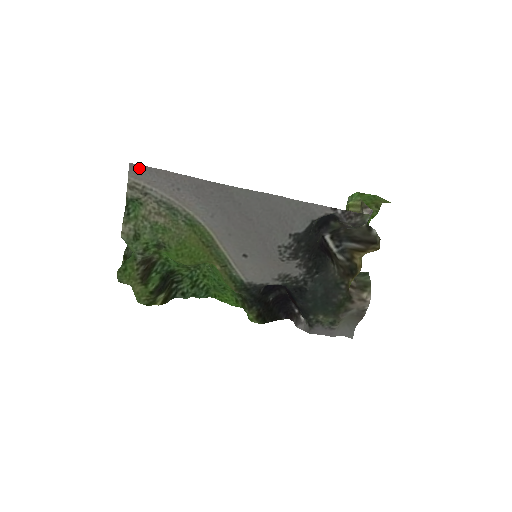
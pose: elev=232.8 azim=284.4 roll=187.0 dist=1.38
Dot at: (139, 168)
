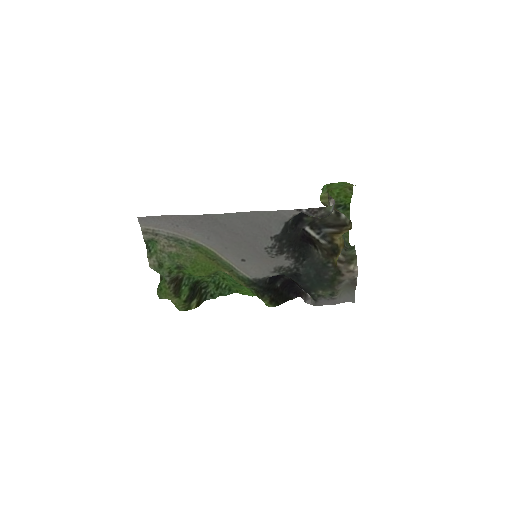
Dot at: (145, 219)
